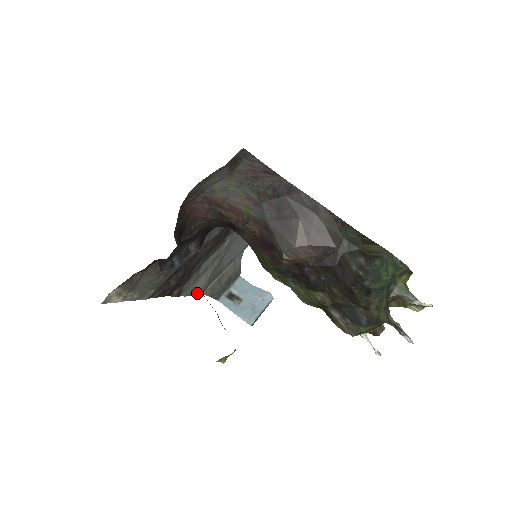
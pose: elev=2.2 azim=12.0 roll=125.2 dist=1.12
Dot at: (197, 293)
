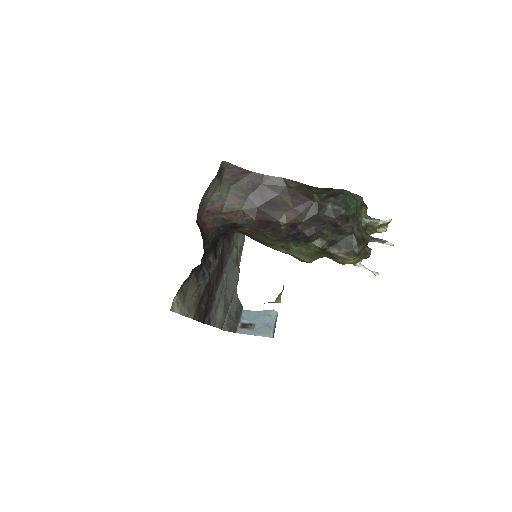
Dot at: (220, 325)
